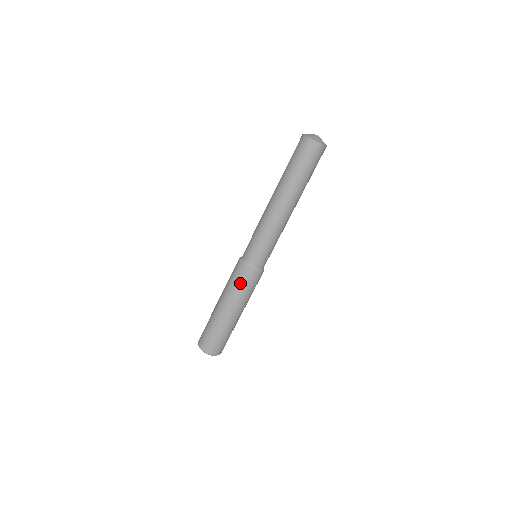
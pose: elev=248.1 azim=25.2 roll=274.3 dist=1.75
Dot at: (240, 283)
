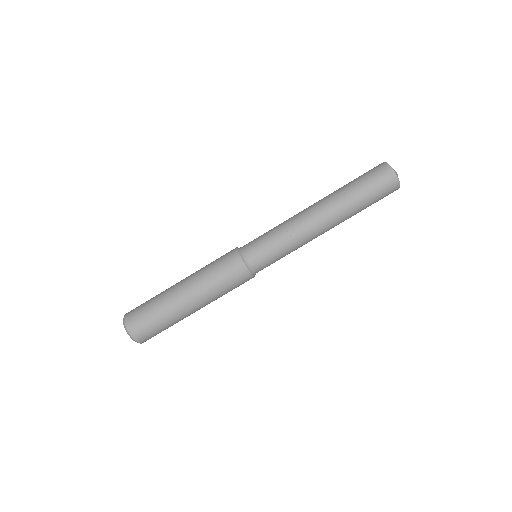
Dot at: (228, 280)
